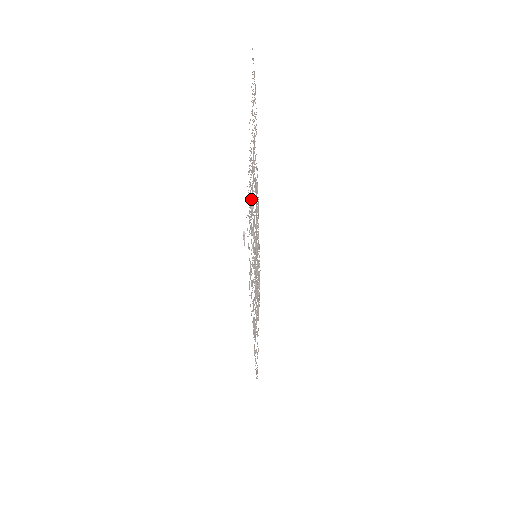
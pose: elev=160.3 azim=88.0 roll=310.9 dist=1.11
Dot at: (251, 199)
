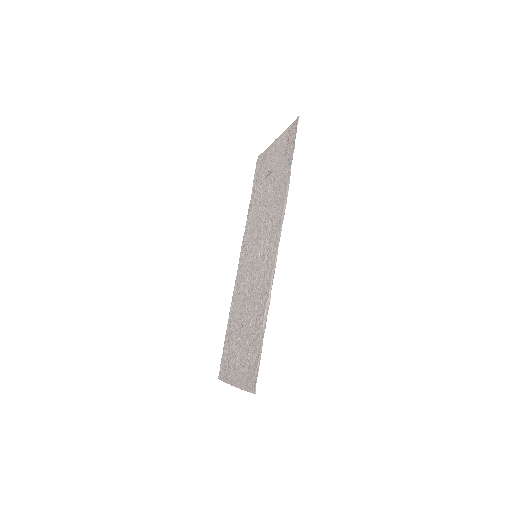
Dot at: (278, 163)
